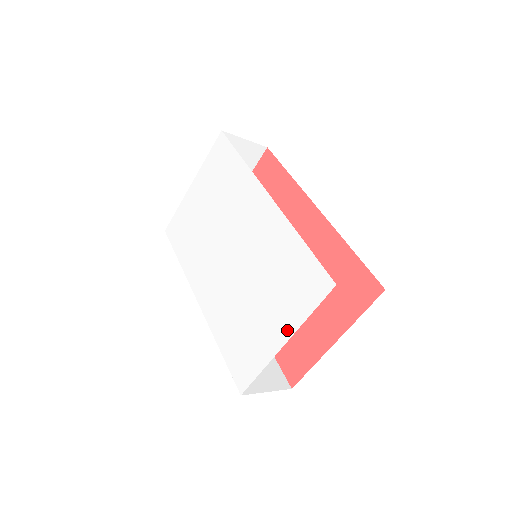
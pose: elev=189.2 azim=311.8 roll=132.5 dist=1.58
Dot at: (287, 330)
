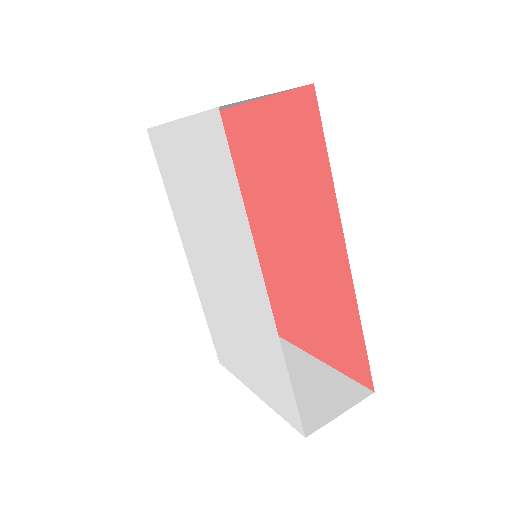
Dot at: (259, 393)
